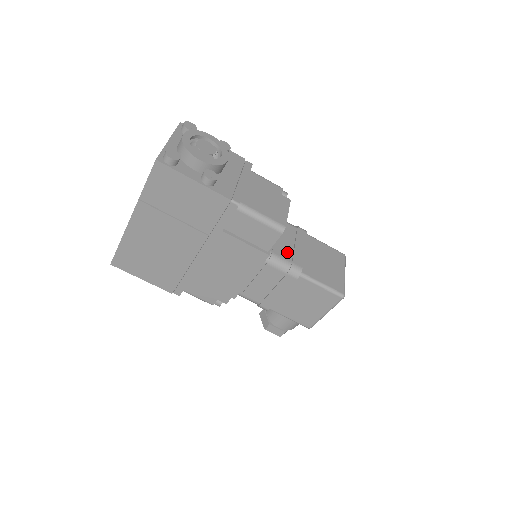
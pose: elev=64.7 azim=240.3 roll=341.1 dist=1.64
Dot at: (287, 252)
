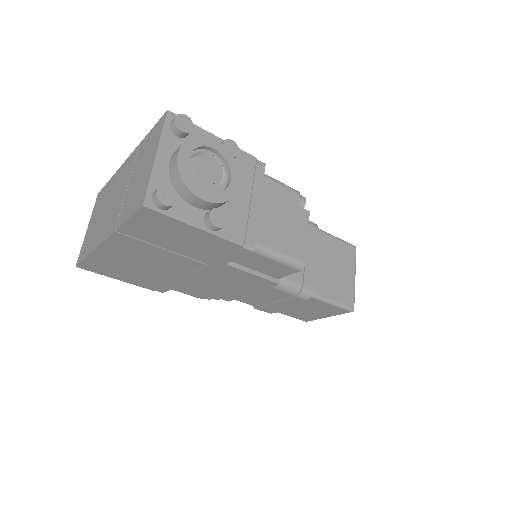
Dot at: occluded
